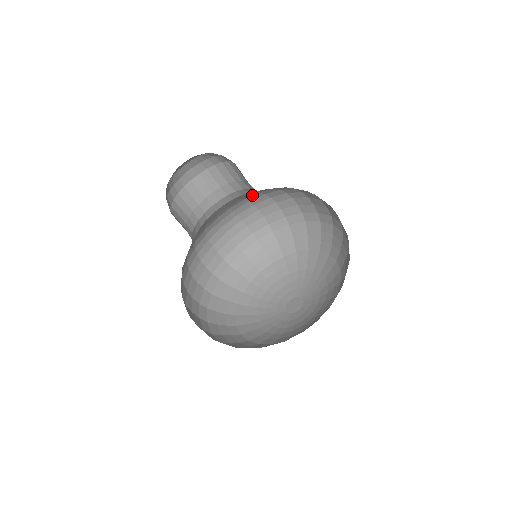
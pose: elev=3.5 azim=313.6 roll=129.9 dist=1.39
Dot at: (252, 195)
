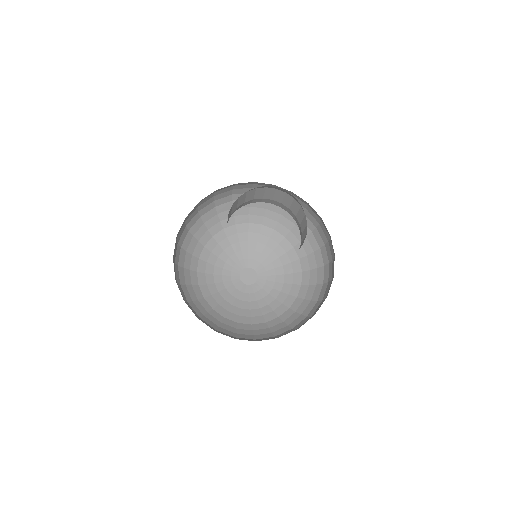
Dot at: occluded
